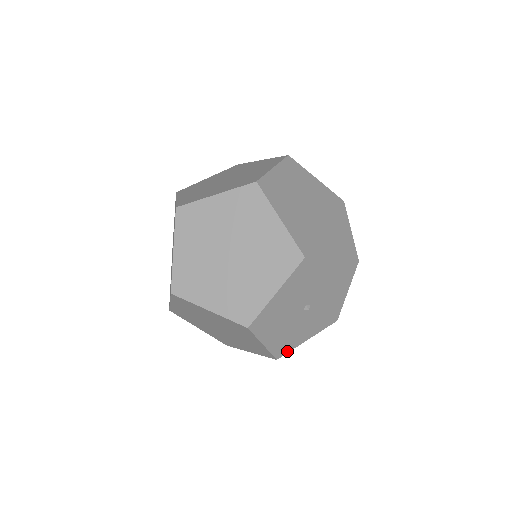
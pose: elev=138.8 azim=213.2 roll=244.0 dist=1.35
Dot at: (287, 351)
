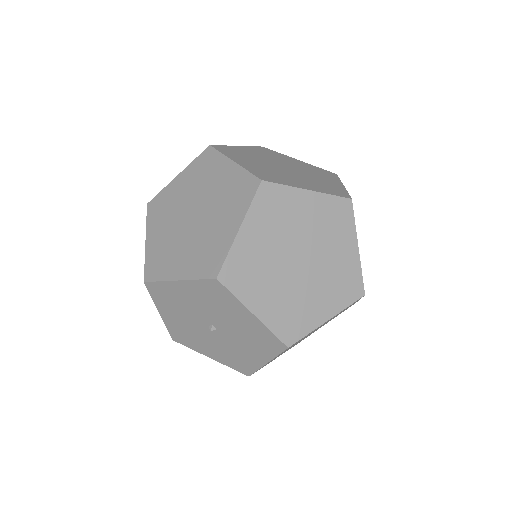
Dot at: (252, 370)
